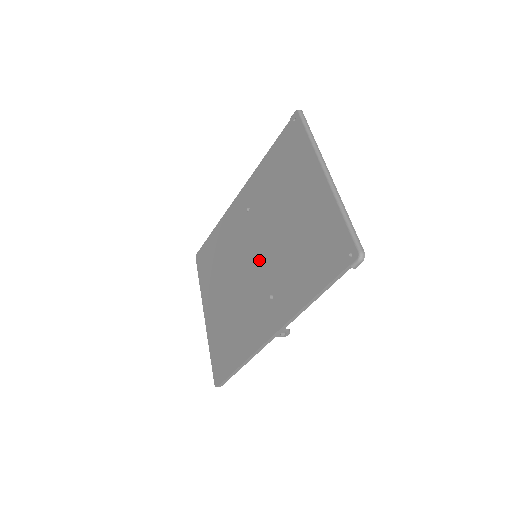
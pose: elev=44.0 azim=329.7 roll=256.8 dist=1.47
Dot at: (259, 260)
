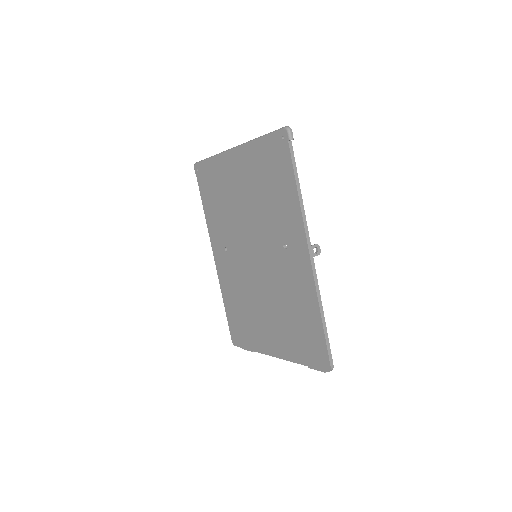
Dot at: (258, 251)
